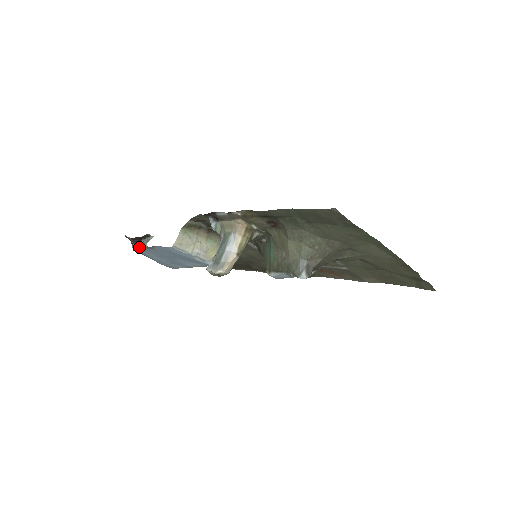
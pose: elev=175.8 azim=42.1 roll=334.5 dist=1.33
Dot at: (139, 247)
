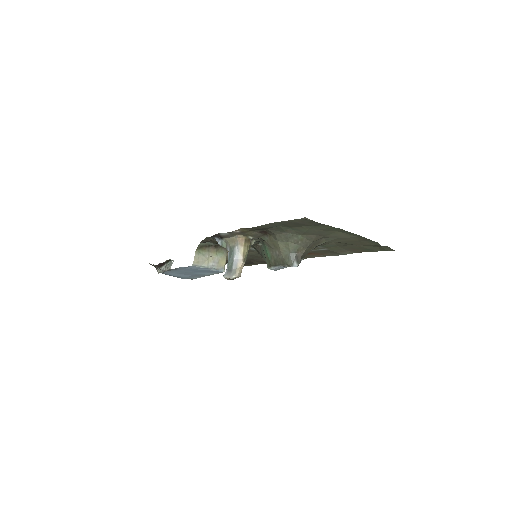
Dot at: (164, 270)
